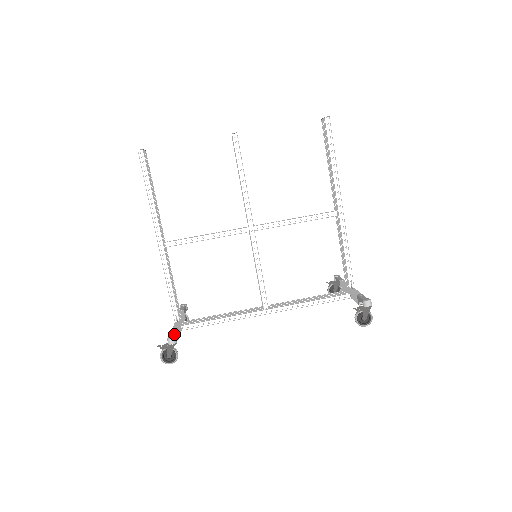
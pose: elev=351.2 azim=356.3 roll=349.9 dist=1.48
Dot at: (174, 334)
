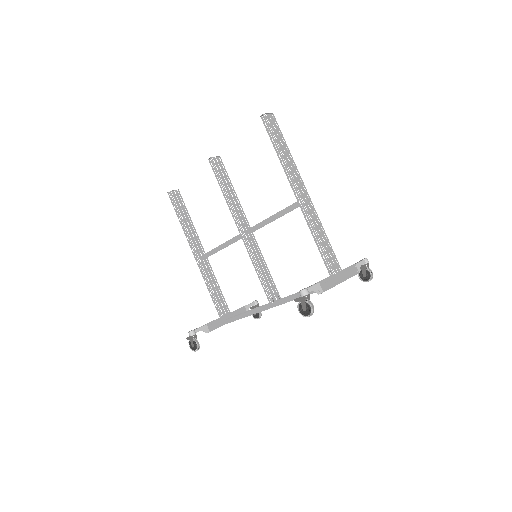
Dot at: (197, 328)
